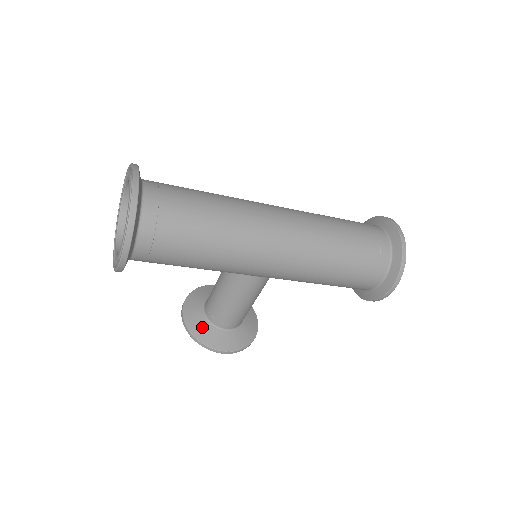
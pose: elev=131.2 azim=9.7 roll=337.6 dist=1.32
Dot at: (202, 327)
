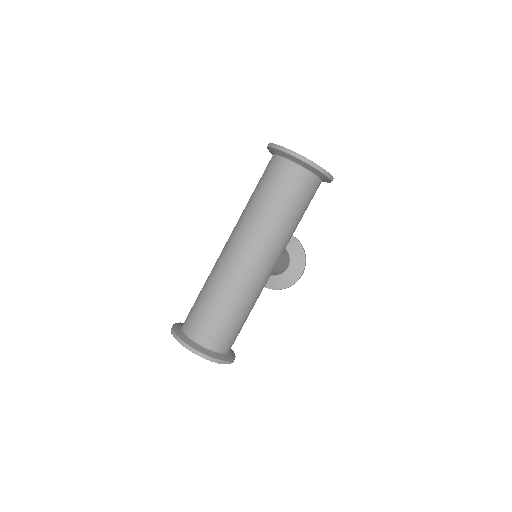
Dot at: (278, 282)
